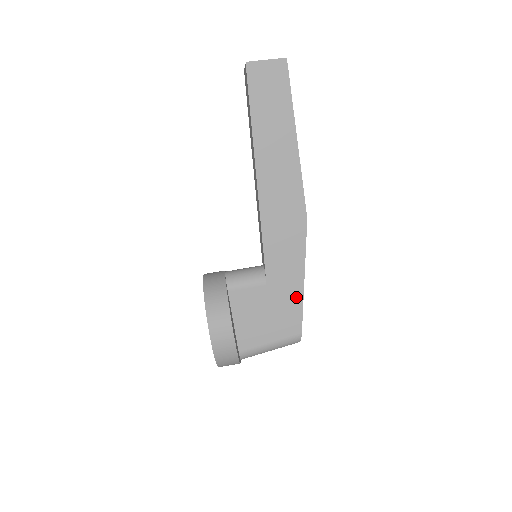
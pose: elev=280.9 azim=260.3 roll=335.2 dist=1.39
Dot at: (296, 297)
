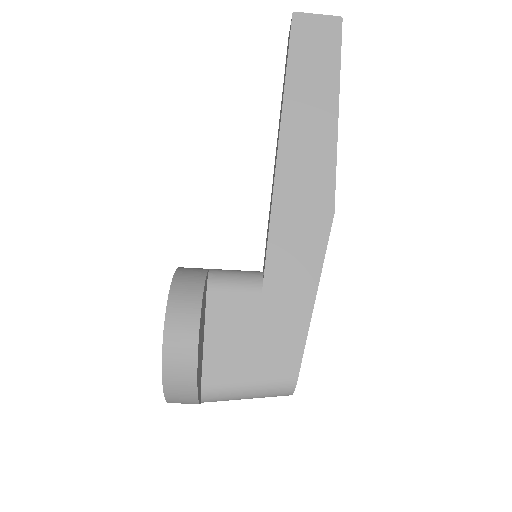
Dot at: (300, 321)
